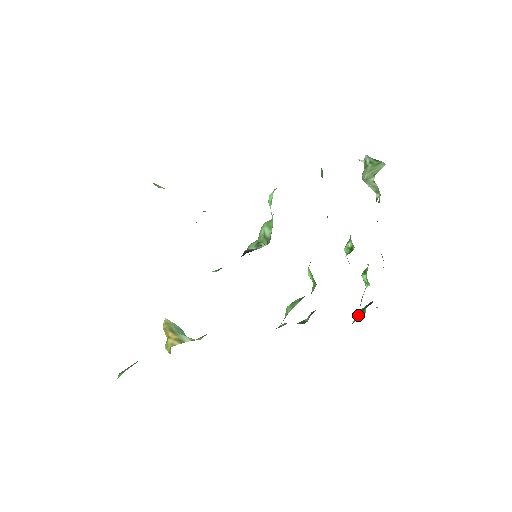
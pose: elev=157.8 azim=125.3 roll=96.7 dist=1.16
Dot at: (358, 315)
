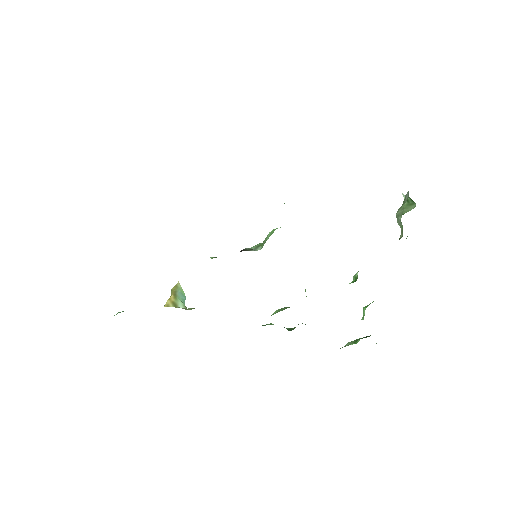
Dot at: (350, 343)
